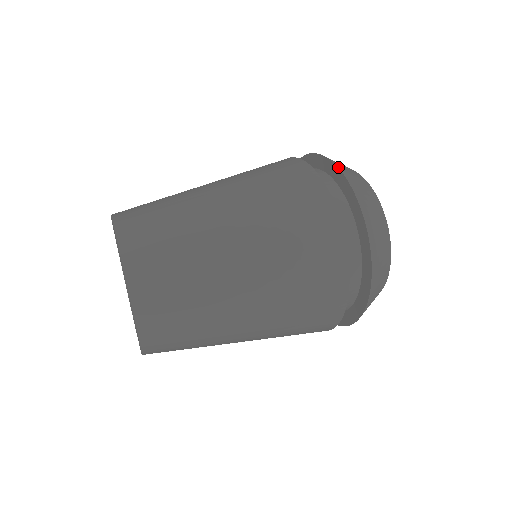
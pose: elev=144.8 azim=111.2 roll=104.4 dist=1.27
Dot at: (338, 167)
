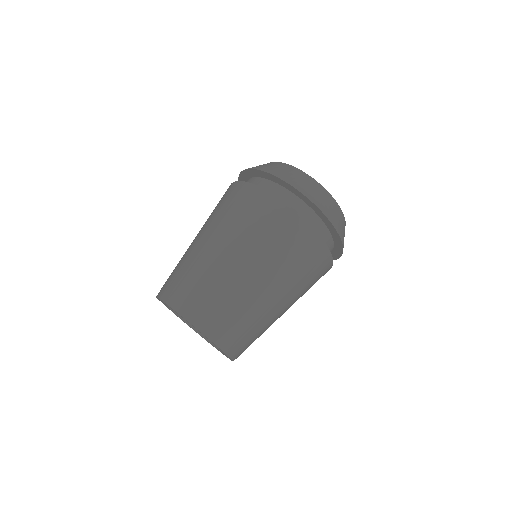
Dot at: (312, 202)
